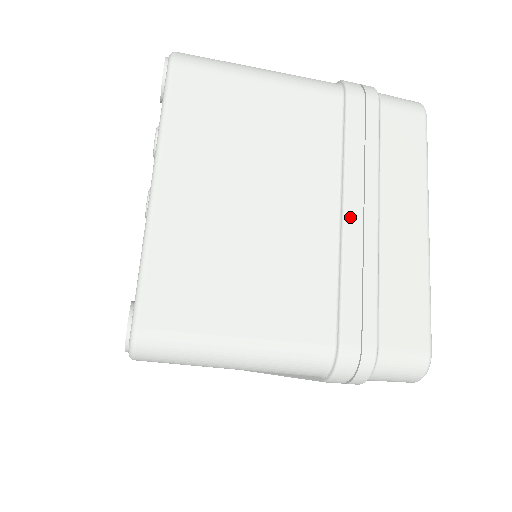
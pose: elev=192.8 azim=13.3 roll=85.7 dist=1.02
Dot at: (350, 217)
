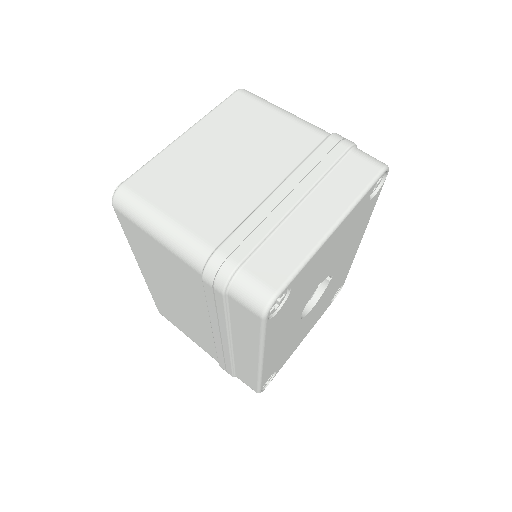
Dot at: (279, 192)
